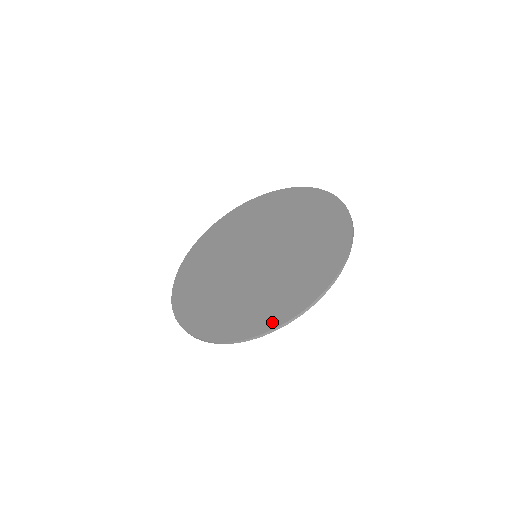
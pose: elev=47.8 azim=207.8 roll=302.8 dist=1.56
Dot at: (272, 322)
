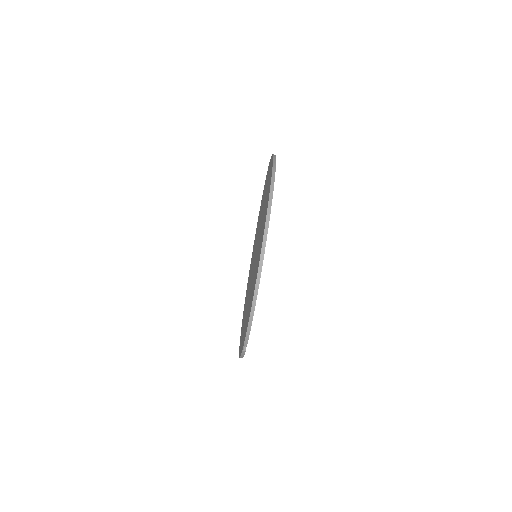
Dot at: occluded
